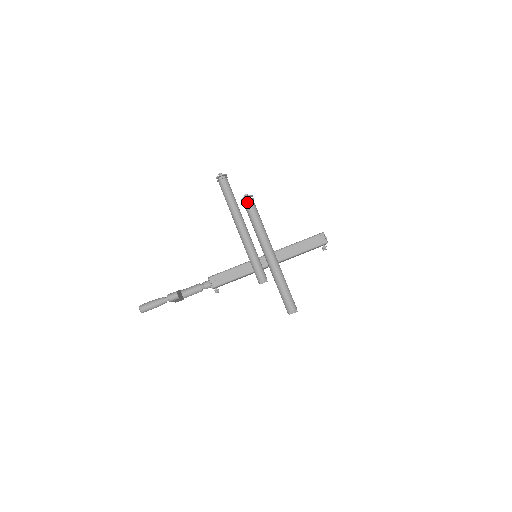
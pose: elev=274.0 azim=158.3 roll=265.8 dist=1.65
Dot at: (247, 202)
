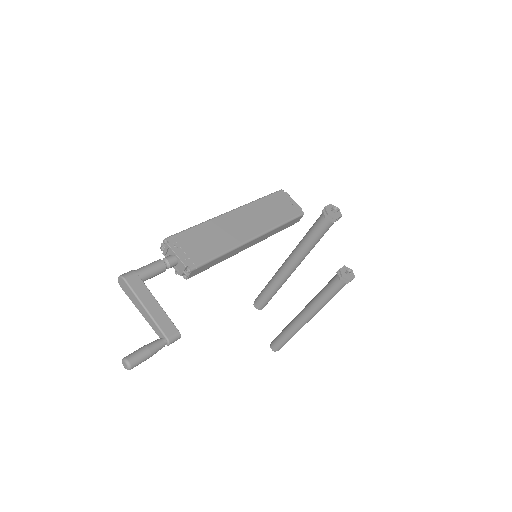
Dot at: (346, 283)
